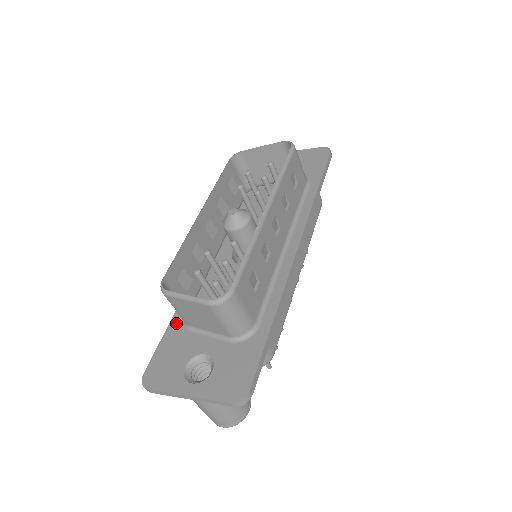
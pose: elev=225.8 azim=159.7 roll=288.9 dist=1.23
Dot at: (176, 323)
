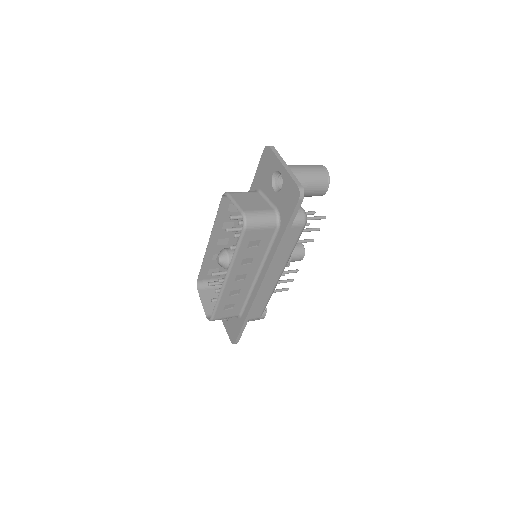
Dot at: occluded
